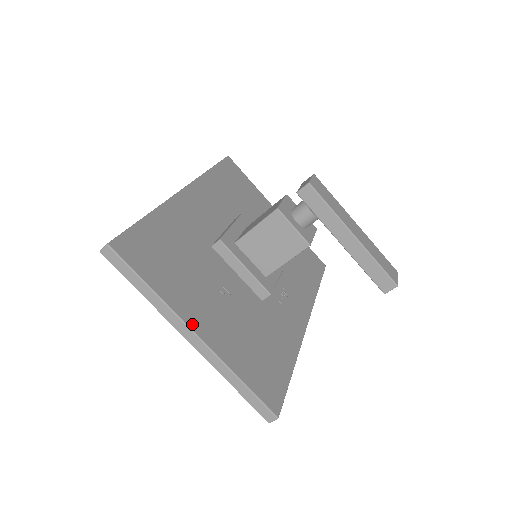
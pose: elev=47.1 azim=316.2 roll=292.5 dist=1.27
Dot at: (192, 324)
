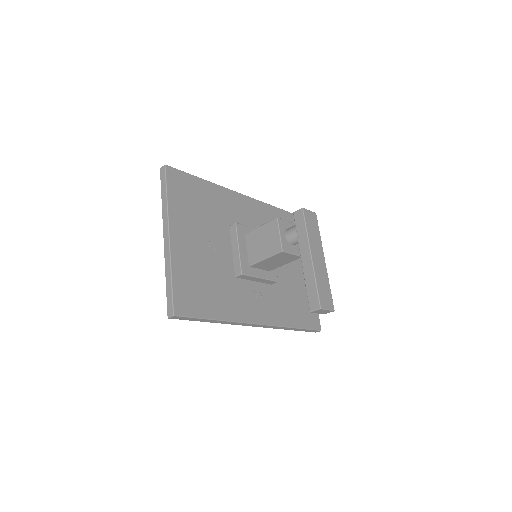
Dot at: (172, 230)
